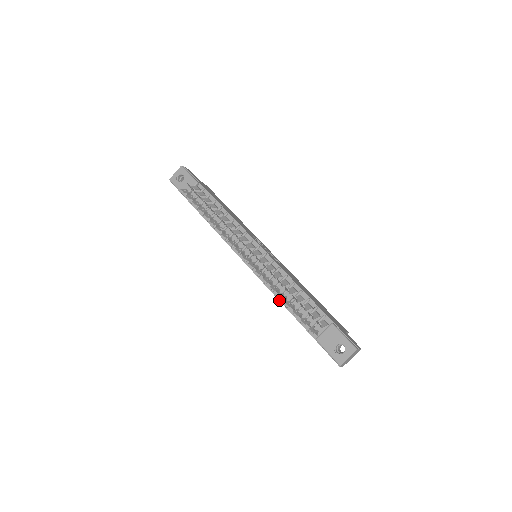
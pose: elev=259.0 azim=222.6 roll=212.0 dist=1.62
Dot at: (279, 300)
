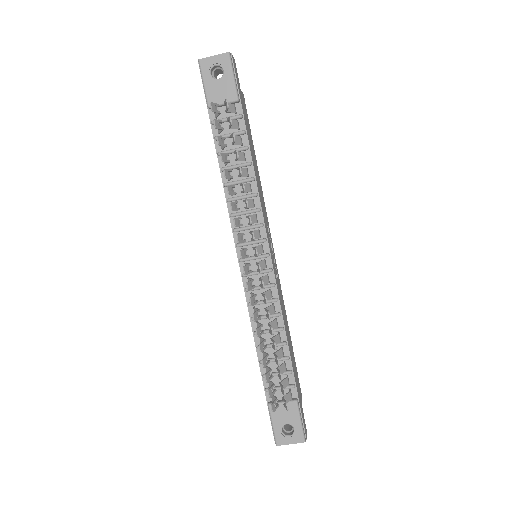
Dot at: (253, 334)
